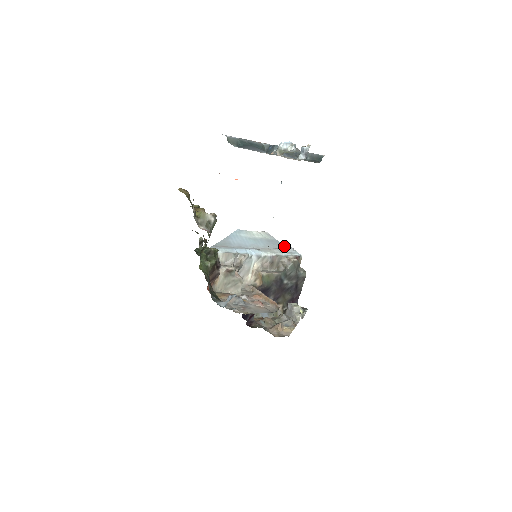
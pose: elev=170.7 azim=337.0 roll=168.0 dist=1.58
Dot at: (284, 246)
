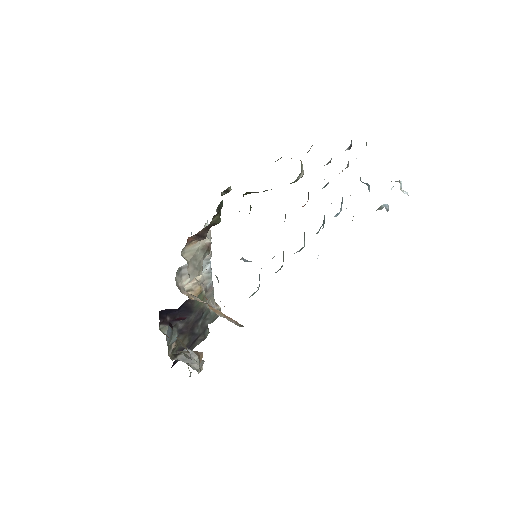
Dot at: occluded
